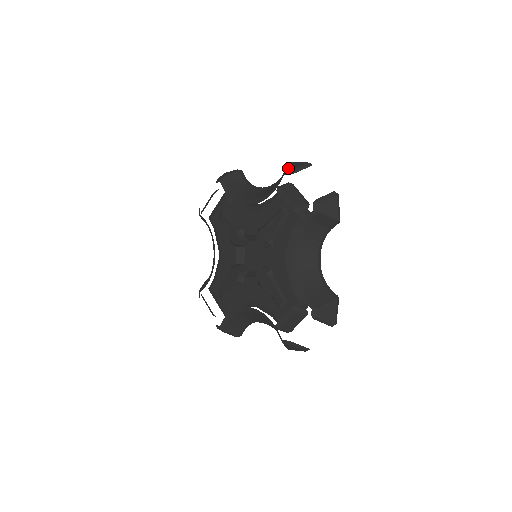
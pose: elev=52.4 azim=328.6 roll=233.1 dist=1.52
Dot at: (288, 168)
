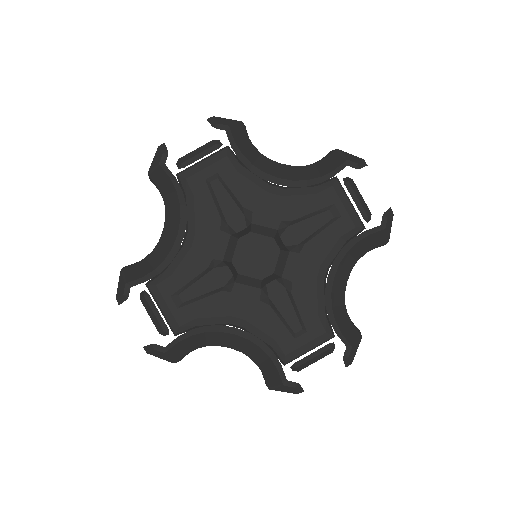
Dot at: (348, 157)
